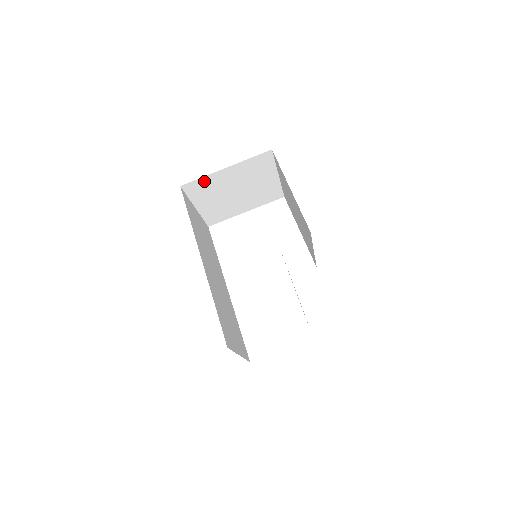
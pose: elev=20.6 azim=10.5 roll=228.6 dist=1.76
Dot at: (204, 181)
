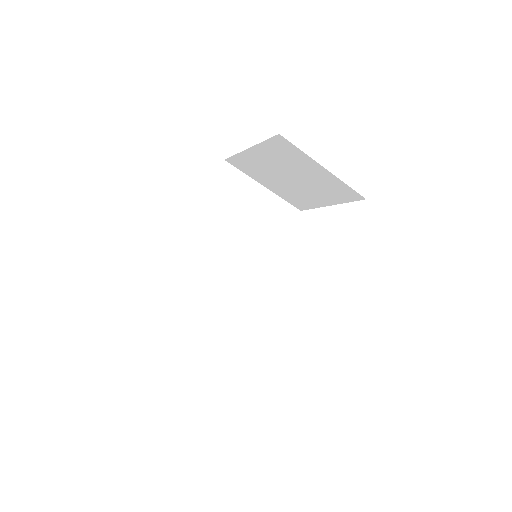
Dot at: (242, 159)
